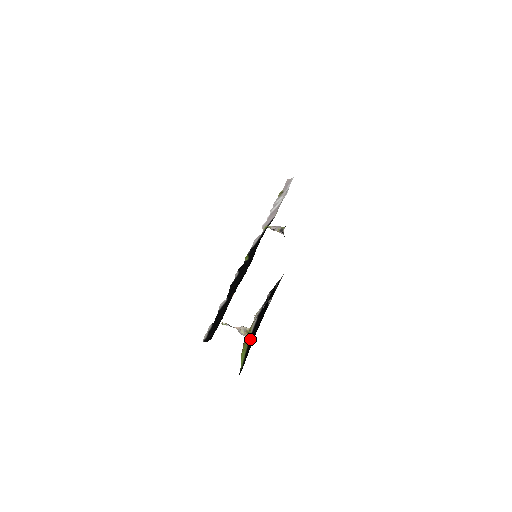
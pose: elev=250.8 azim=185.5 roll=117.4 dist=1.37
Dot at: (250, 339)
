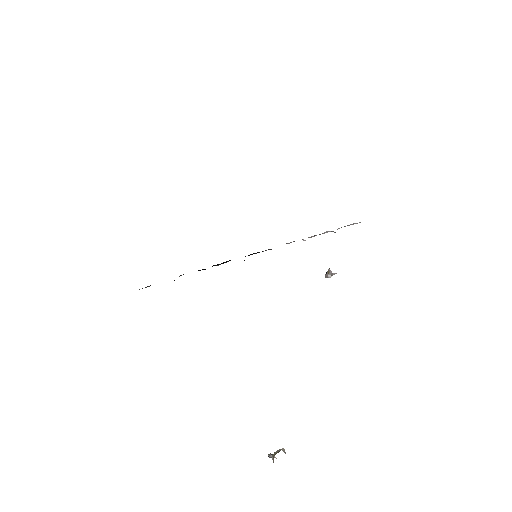
Dot at: occluded
